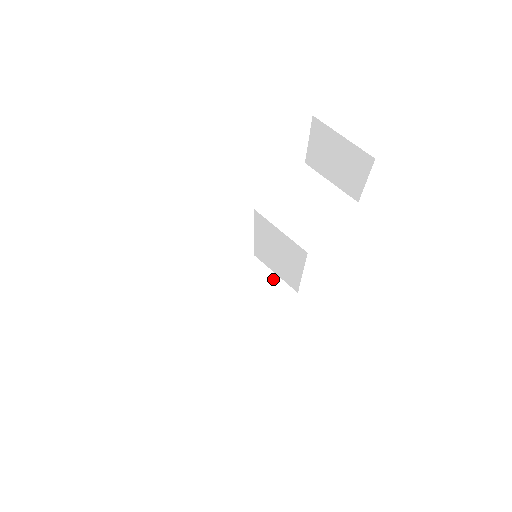
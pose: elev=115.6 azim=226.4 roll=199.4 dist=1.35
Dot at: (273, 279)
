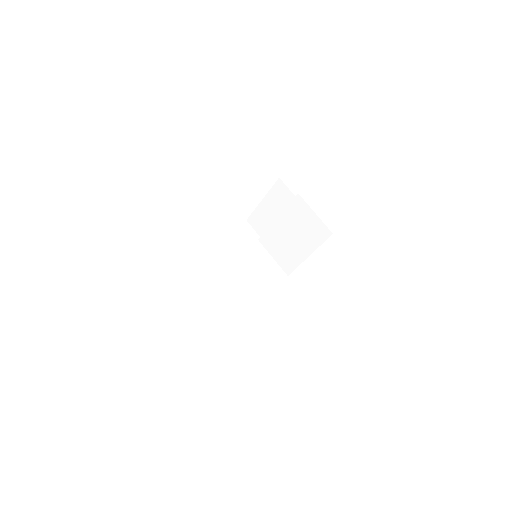
Dot at: (314, 218)
